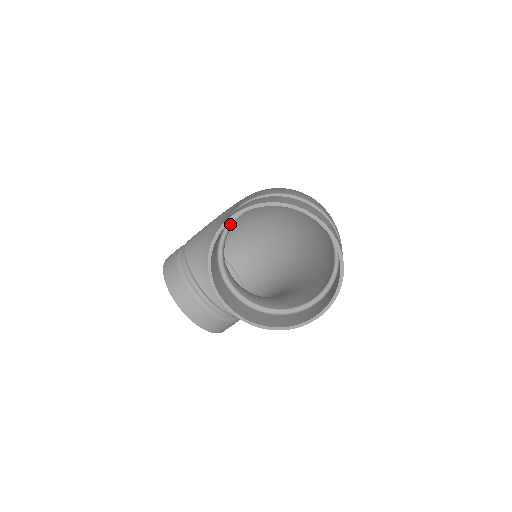
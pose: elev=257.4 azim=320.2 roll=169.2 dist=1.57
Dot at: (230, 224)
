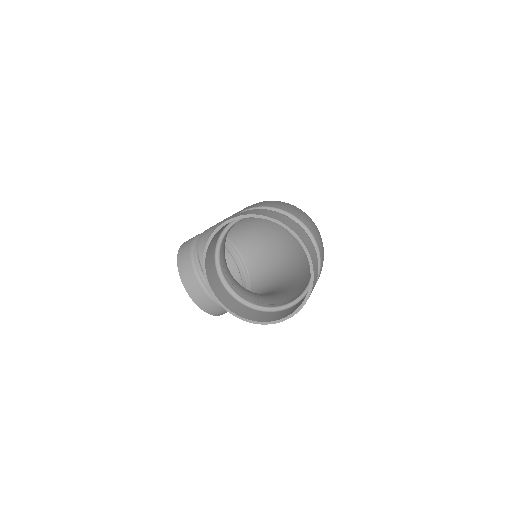
Dot at: (229, 226)
